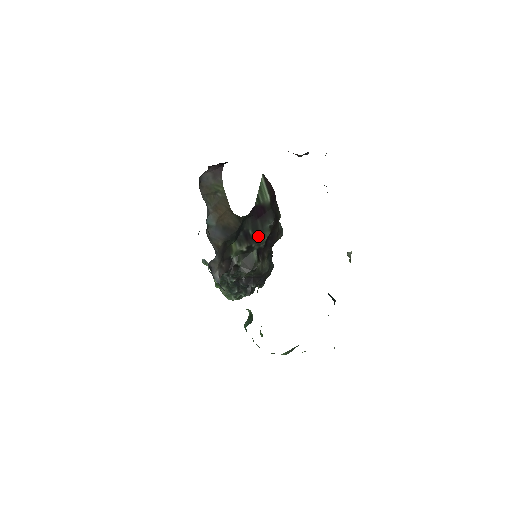
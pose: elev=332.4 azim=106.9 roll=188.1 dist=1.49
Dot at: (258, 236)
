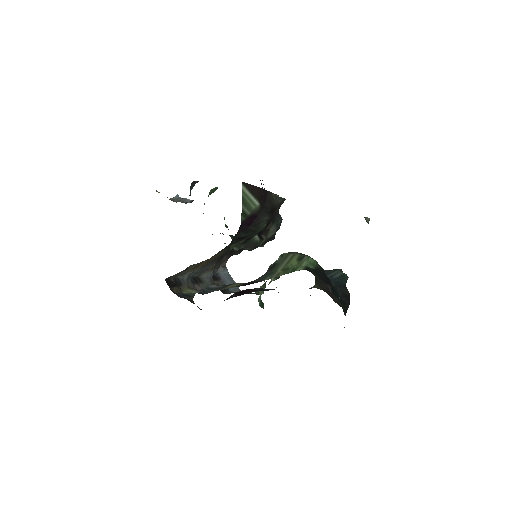
Dot at: (254, 231)
